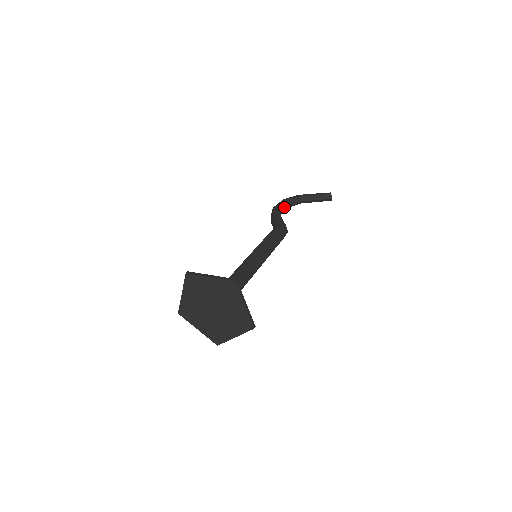
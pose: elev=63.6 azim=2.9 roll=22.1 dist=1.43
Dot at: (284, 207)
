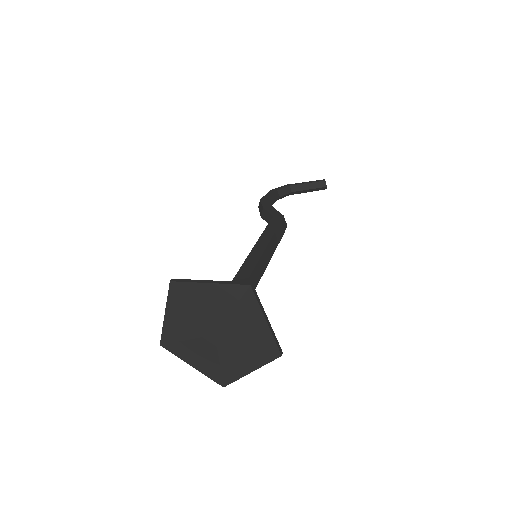
Dot at: (273, 199)
